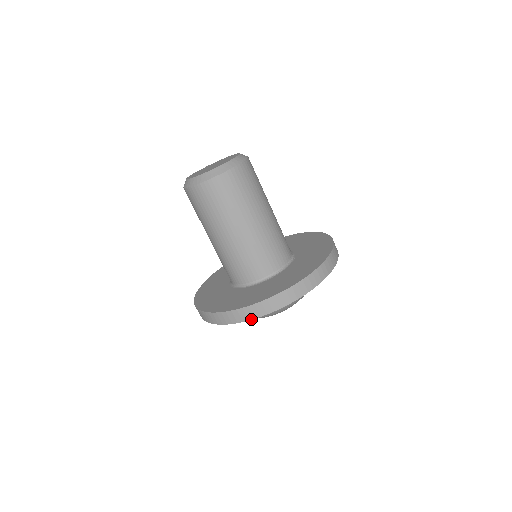
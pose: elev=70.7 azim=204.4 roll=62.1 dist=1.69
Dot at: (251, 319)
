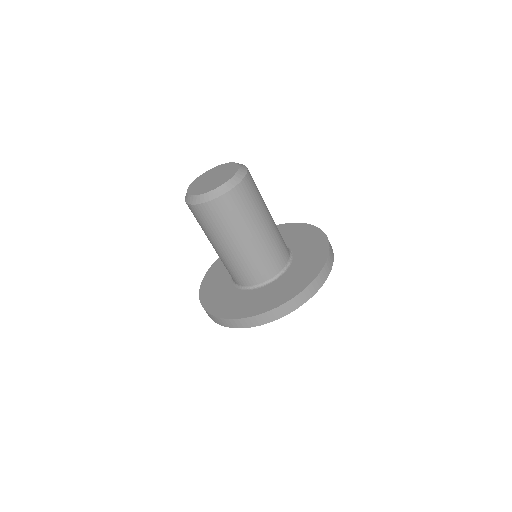
Dot at: occluded
